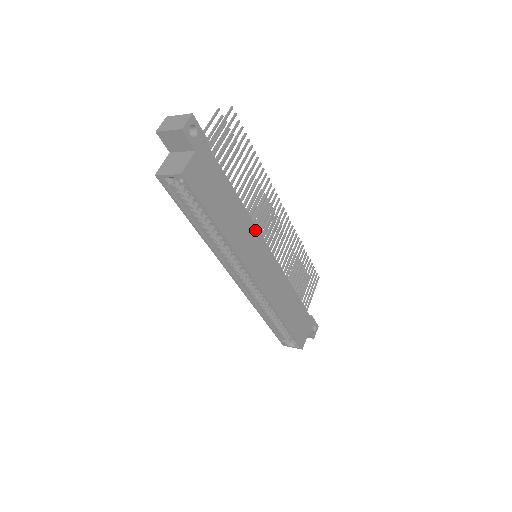
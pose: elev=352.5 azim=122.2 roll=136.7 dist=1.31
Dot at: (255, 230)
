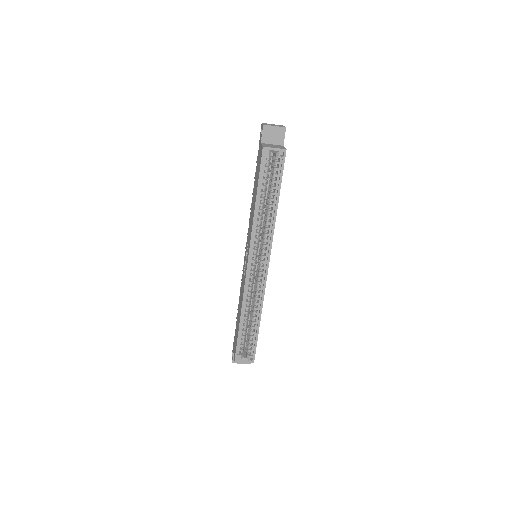
Dot at: occluded
